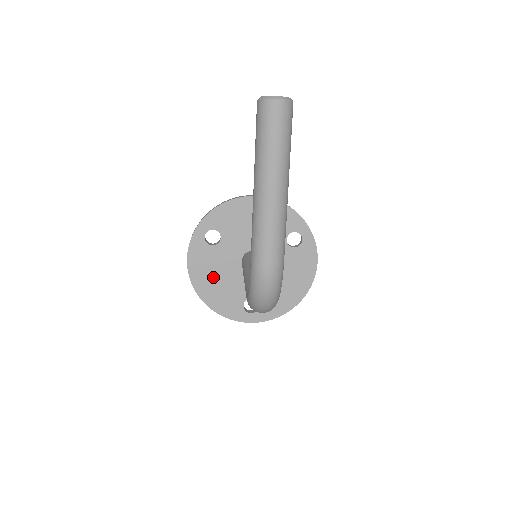
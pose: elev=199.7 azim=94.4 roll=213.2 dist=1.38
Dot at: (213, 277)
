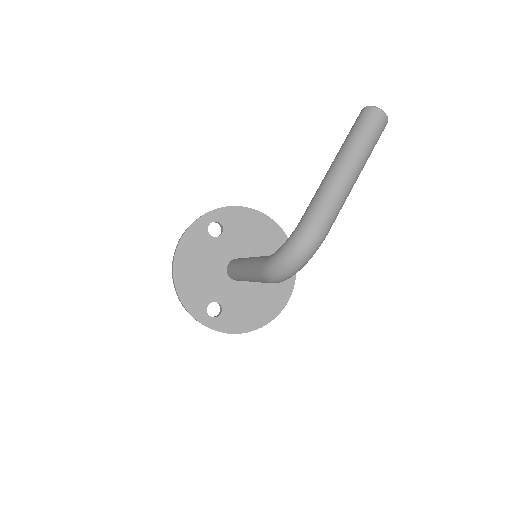
Dot at: (196, 264)
